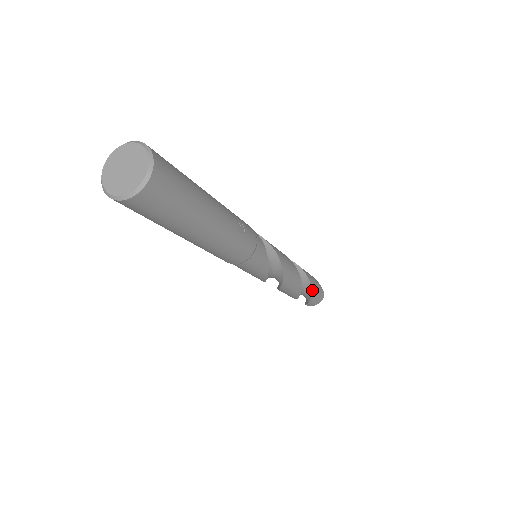
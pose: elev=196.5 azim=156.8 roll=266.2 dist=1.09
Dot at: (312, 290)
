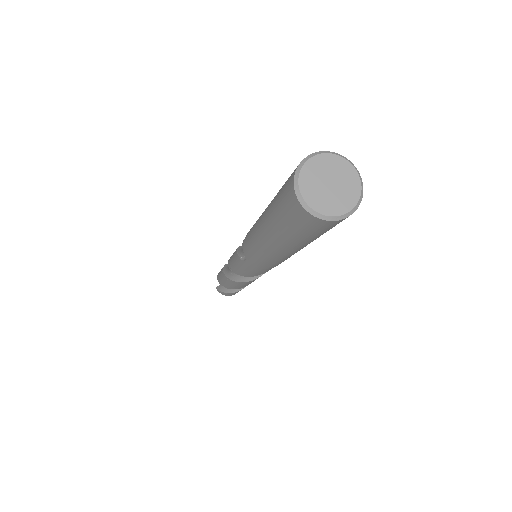
Dot at: occluded
